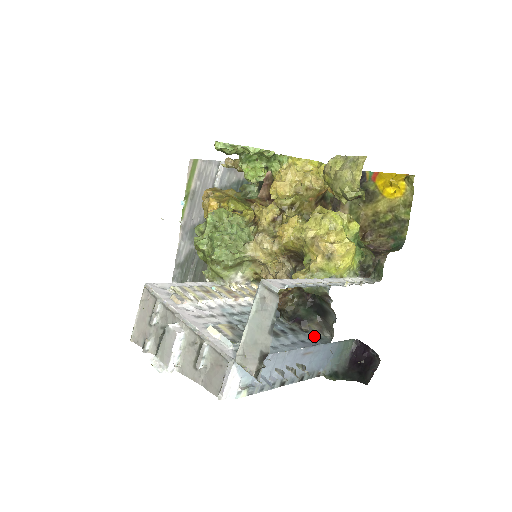
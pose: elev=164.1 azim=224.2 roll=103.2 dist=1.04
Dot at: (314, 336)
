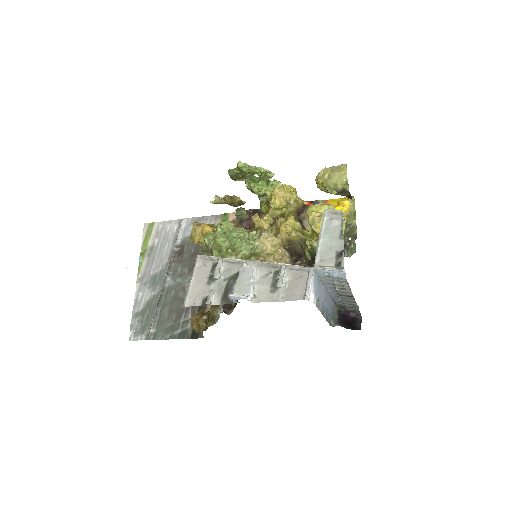
Dot at: occluded
